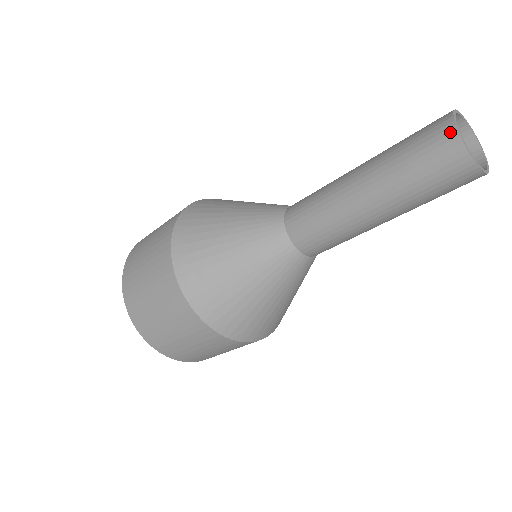
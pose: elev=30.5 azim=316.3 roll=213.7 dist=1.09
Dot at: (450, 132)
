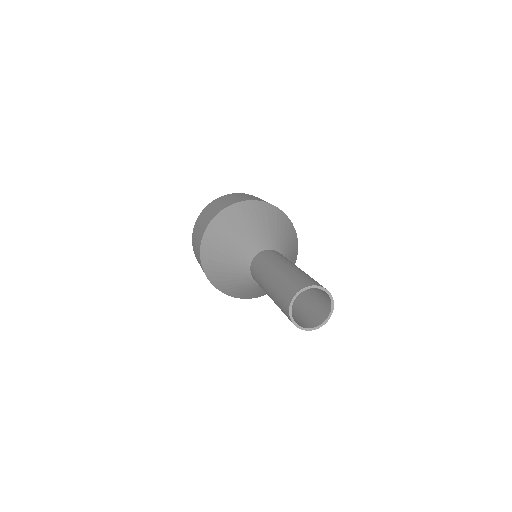
Dot at: occluded
